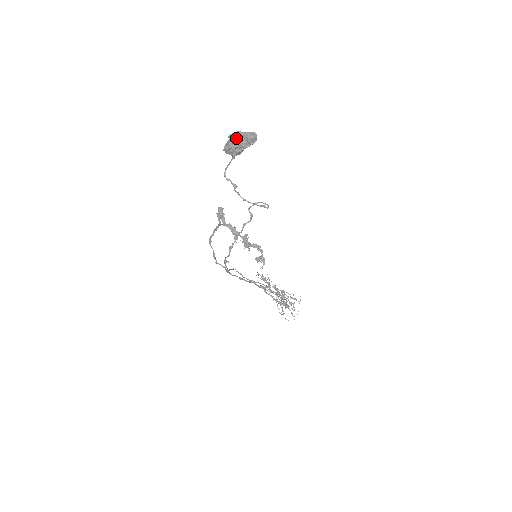
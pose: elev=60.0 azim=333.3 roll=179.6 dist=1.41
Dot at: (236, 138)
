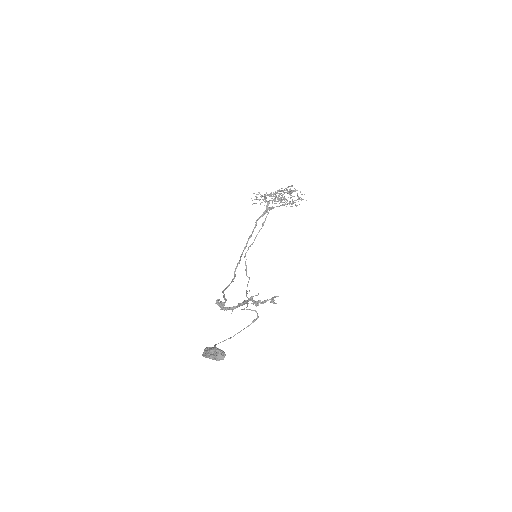
Dot at: (210, 358)
